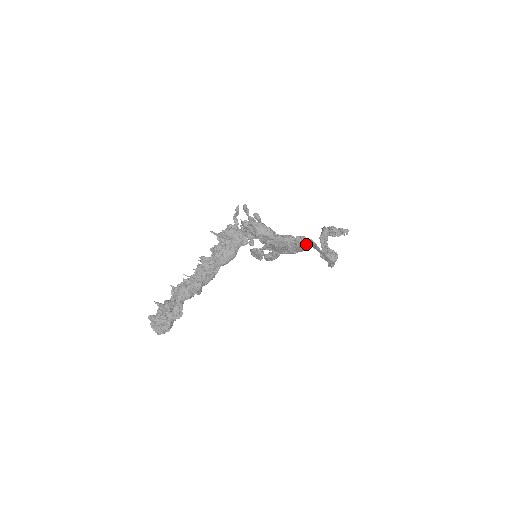
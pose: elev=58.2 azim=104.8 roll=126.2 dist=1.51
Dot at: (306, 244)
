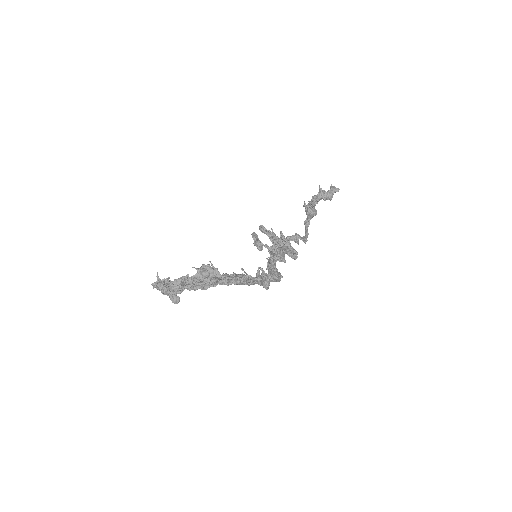
Dot at: occluded
